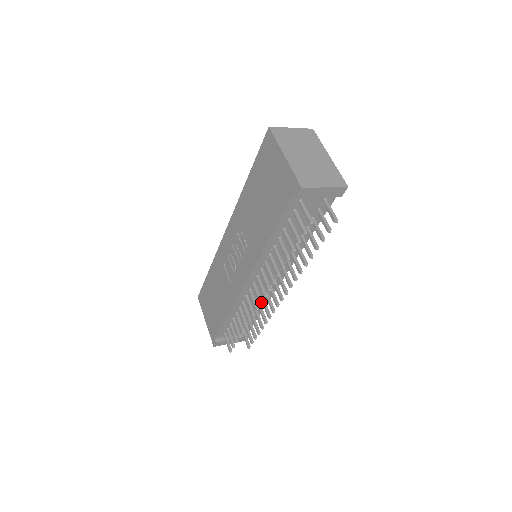
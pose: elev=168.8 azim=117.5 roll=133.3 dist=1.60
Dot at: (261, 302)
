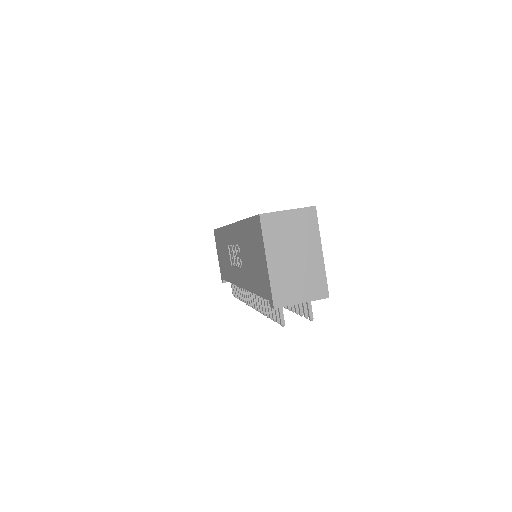
Dot at: (251, 306)
